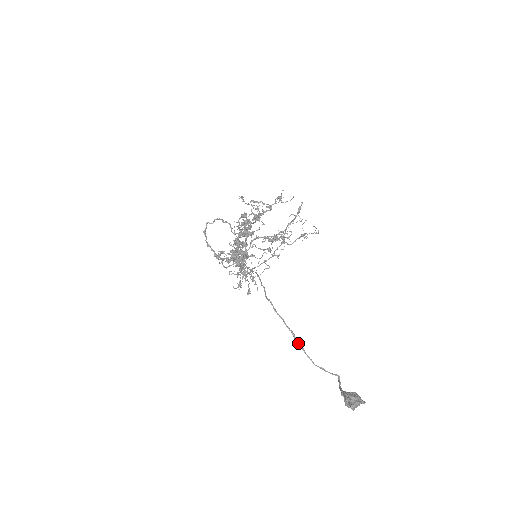
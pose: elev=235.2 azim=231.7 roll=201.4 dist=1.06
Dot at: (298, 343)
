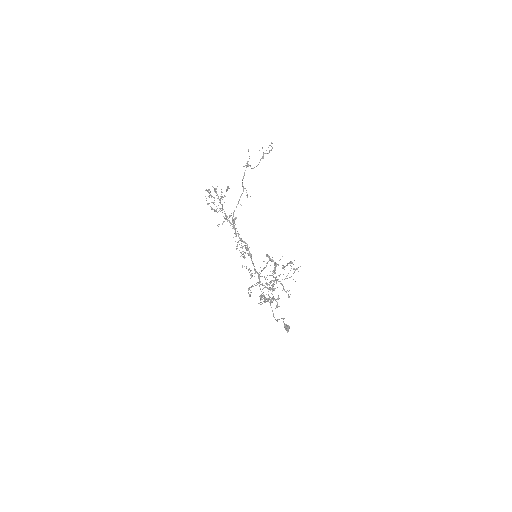
Dot at: occluded
